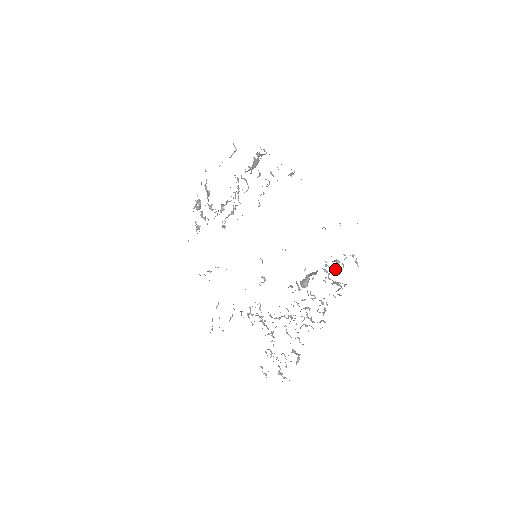
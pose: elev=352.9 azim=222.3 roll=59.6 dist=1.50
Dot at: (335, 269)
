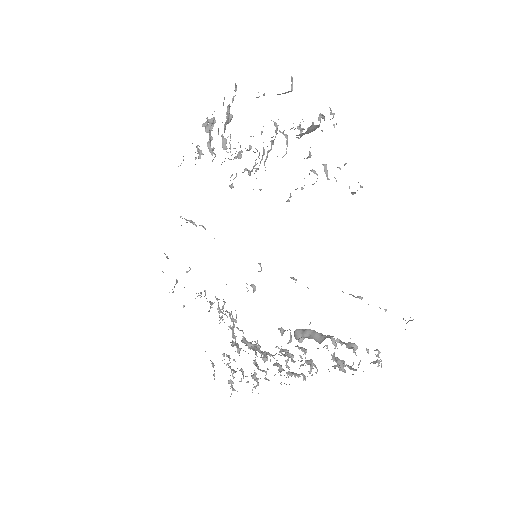
Dot at: occluded
